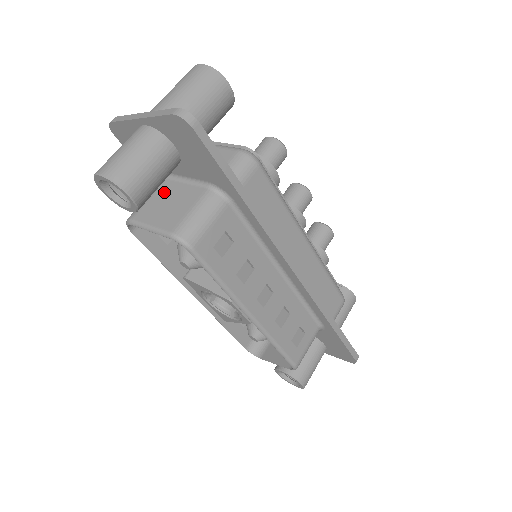
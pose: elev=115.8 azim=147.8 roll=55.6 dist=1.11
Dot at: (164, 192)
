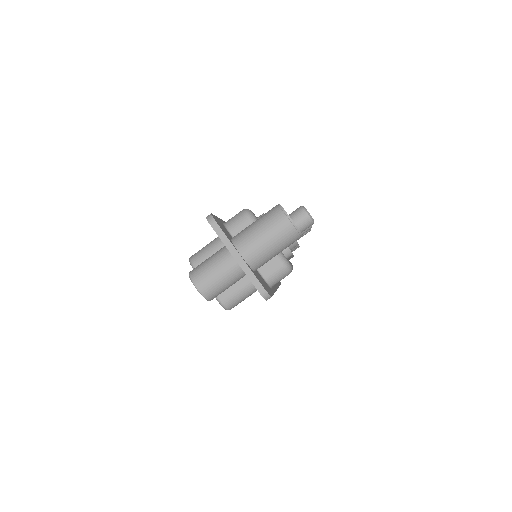
Dot at: occluded
